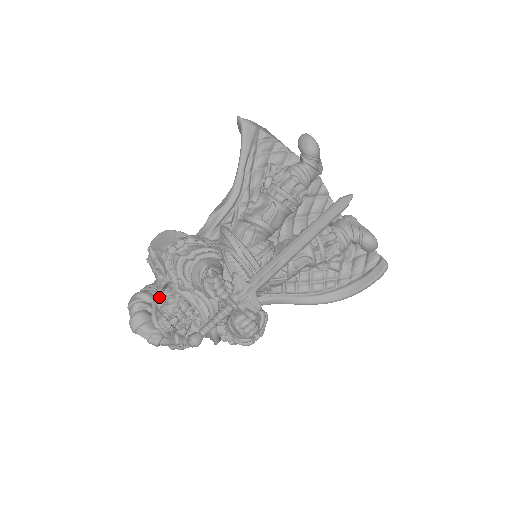
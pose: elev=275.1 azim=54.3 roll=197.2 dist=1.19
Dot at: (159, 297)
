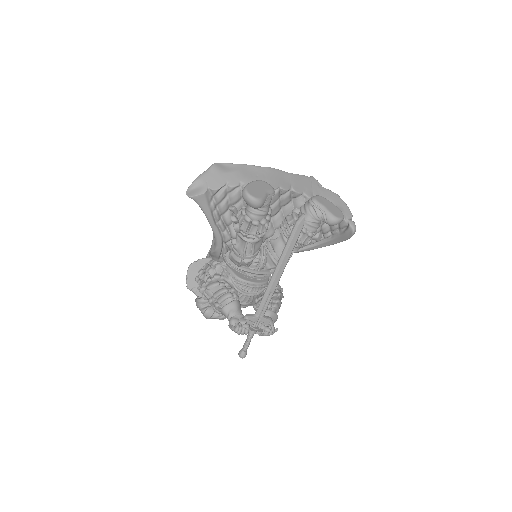
Dot at: occluded
